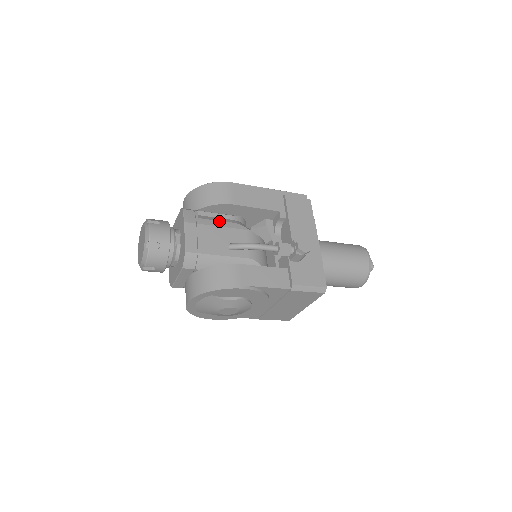
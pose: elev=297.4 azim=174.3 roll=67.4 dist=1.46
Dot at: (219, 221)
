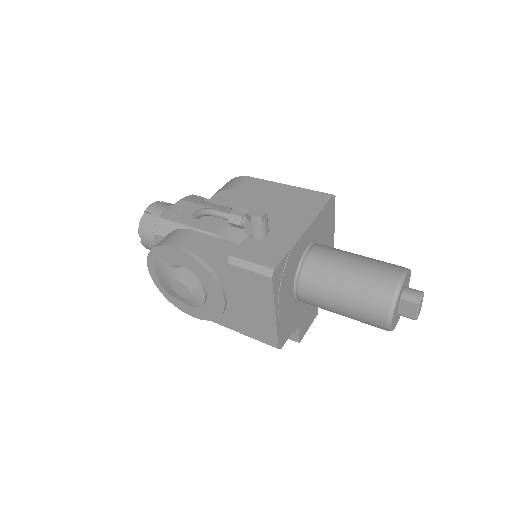
Dot at: (215, 205)
